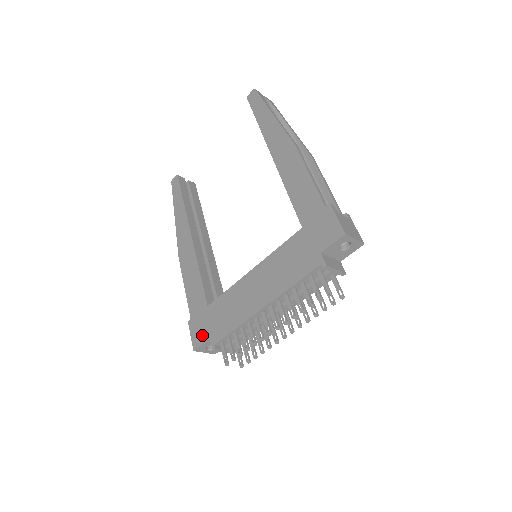
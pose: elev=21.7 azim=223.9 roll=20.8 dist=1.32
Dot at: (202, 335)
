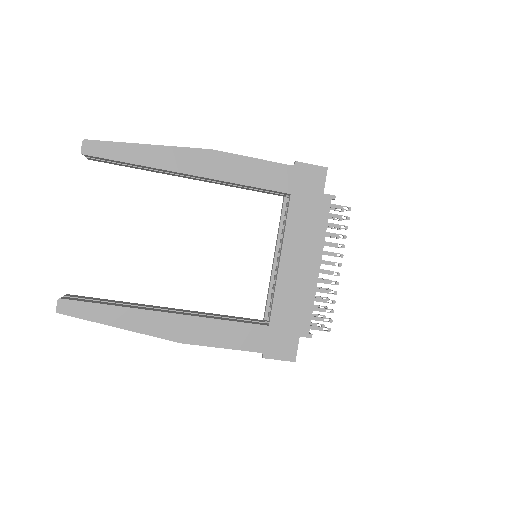
Dot at: (290, 345)
